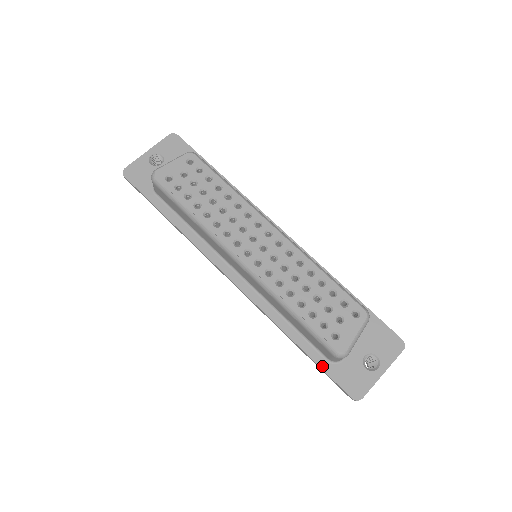
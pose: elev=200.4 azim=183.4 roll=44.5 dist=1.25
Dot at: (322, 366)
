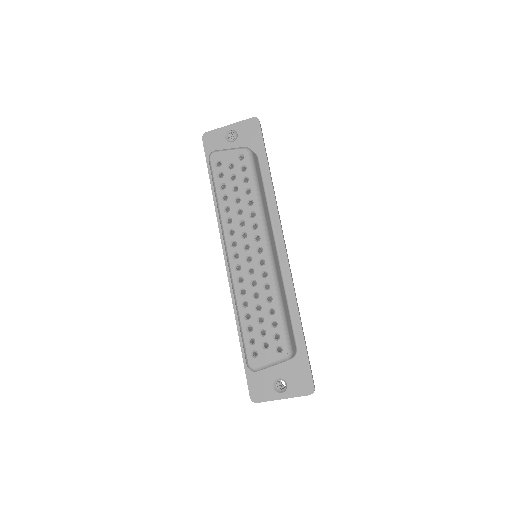
Dot at: (245, 363)
